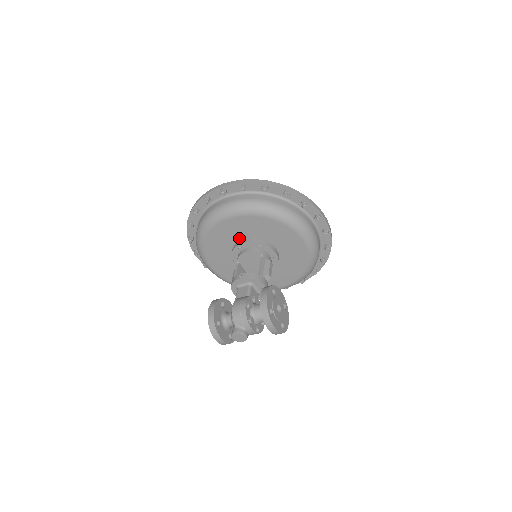
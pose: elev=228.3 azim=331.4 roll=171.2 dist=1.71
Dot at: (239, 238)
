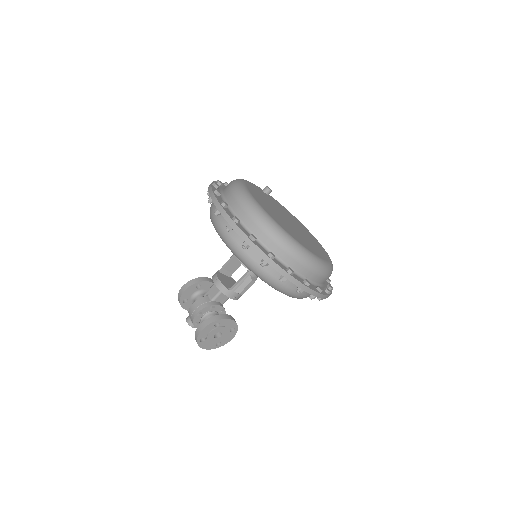
Dot at: occluded
